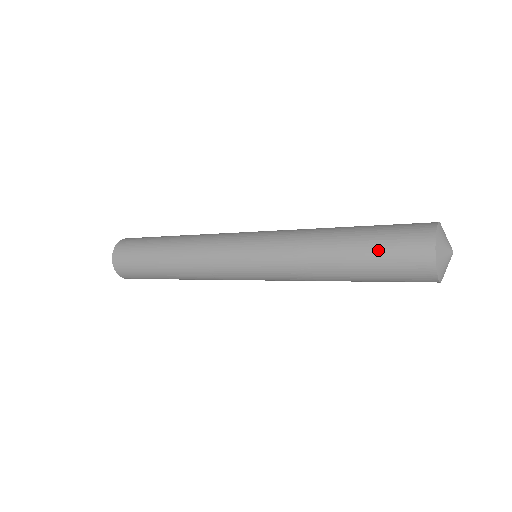
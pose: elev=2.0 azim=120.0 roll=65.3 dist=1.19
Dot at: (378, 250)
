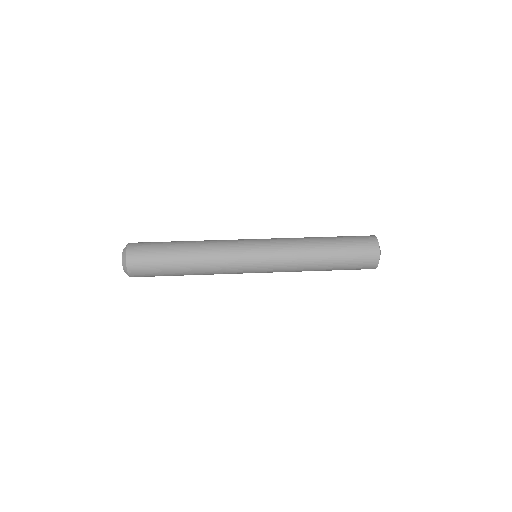
Dot at: (348, 245)
